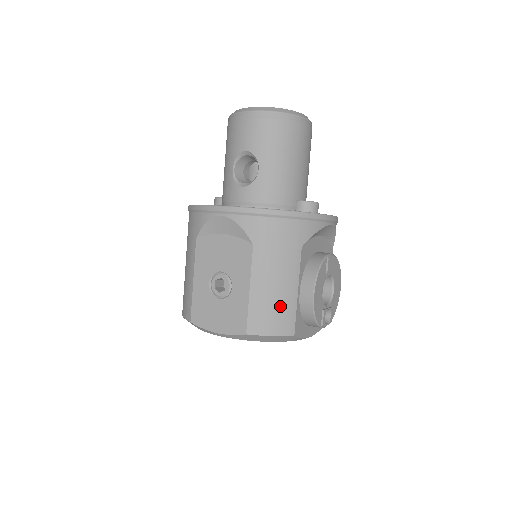
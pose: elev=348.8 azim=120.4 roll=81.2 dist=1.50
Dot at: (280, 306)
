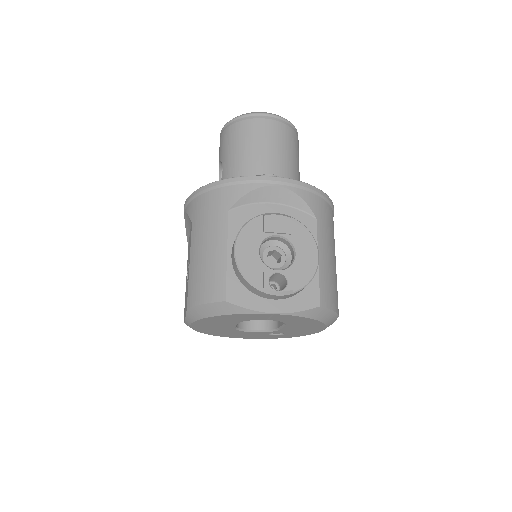
Dot at: (210, 272)
